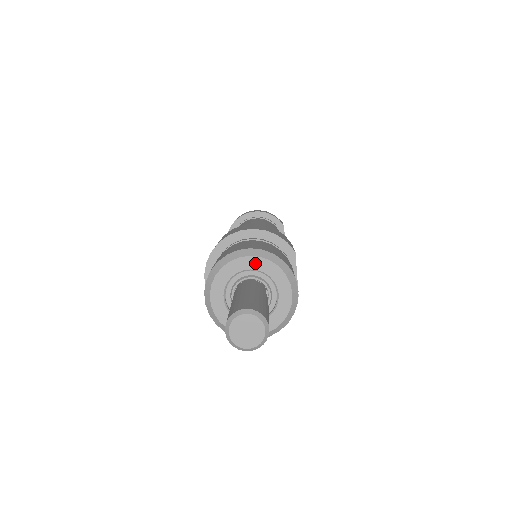
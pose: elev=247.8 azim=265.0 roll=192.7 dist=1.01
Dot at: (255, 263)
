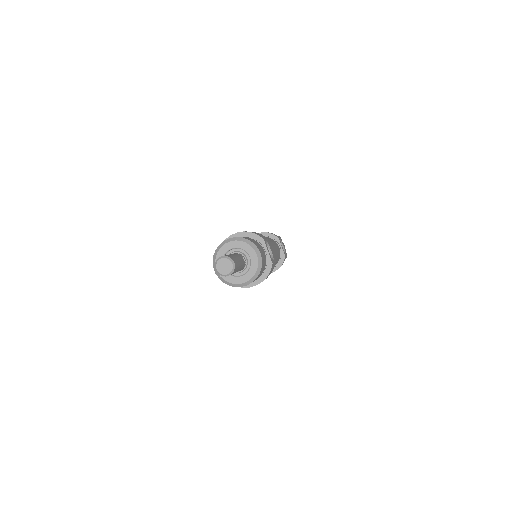
Dot at: (234, 244)
